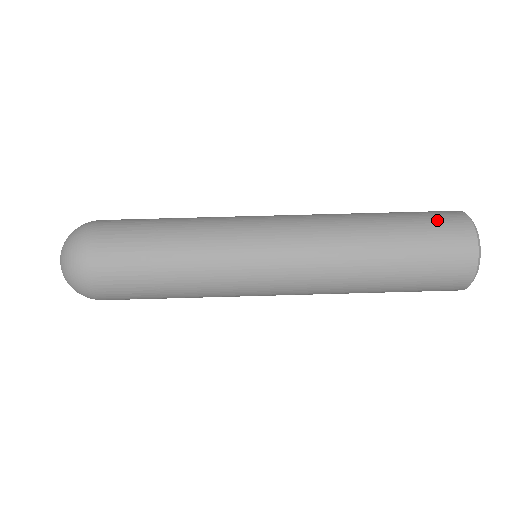
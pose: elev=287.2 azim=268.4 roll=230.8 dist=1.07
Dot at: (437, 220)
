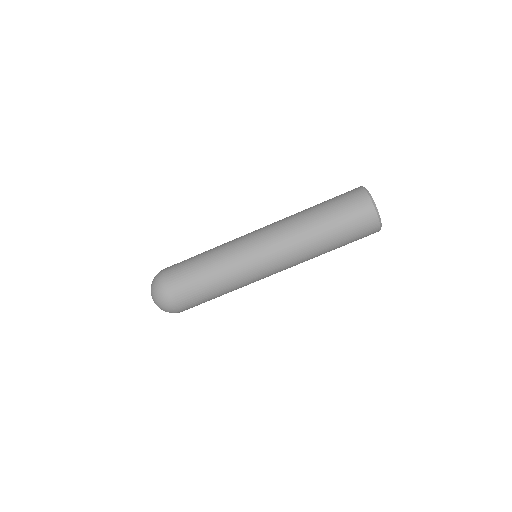
Dot at: (359, 227)
